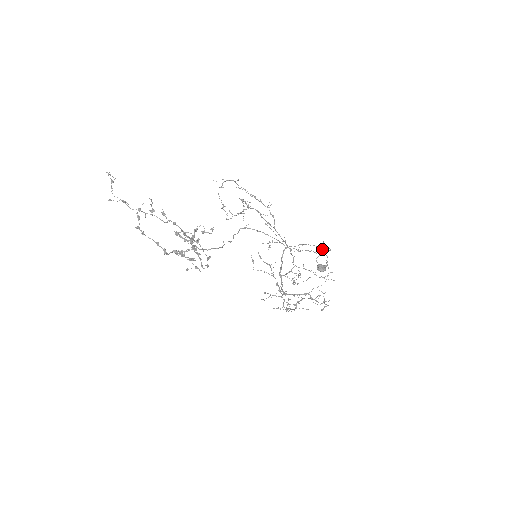
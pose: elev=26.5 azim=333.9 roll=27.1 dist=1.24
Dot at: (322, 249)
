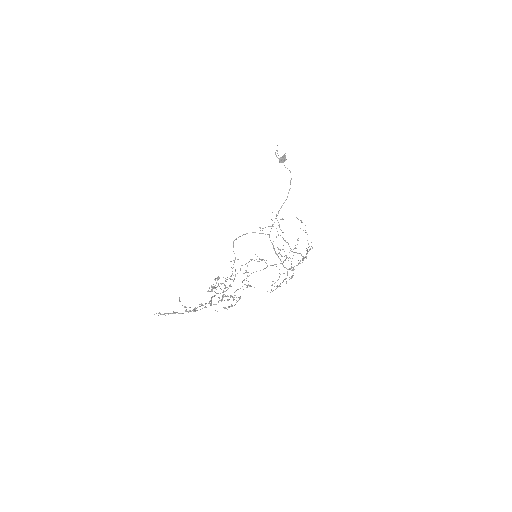
Dot at: occluded
